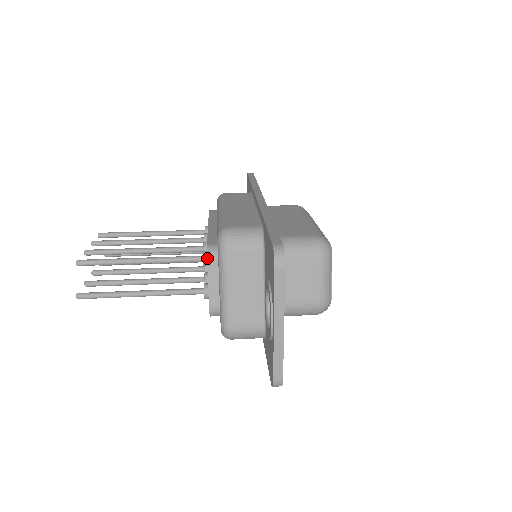
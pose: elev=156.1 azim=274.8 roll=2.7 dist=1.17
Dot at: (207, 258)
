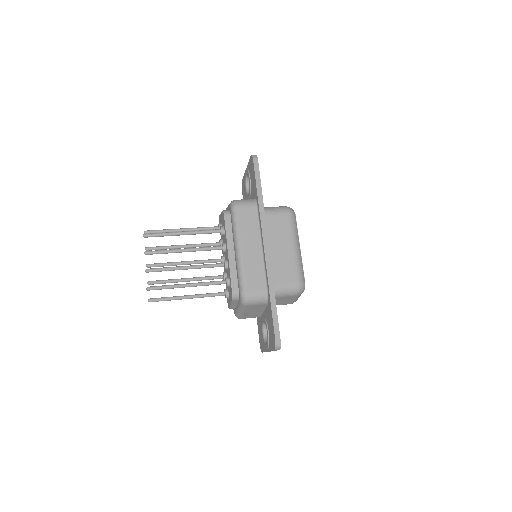
Dot at: (232, 300)
